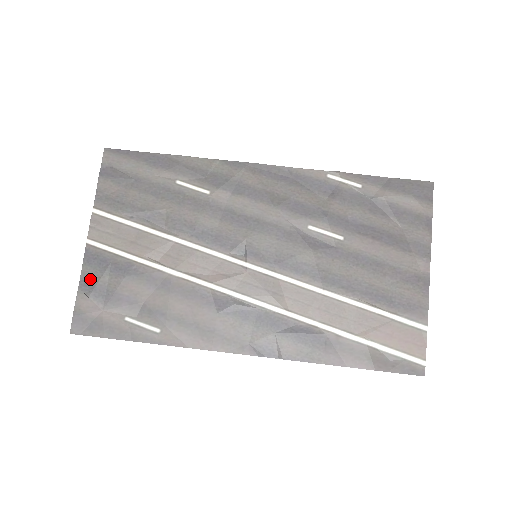
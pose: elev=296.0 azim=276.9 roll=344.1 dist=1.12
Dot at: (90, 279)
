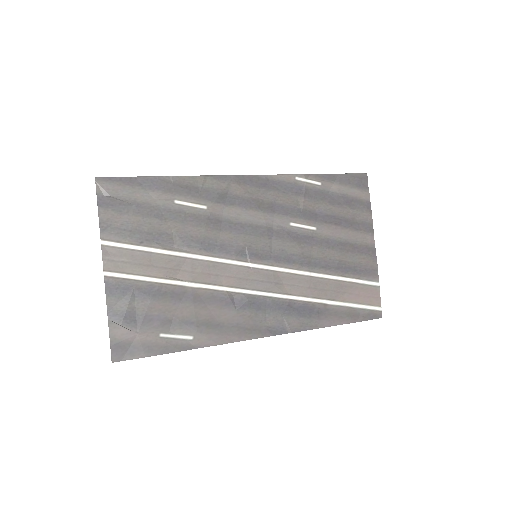
Dot at: (117, 308)
